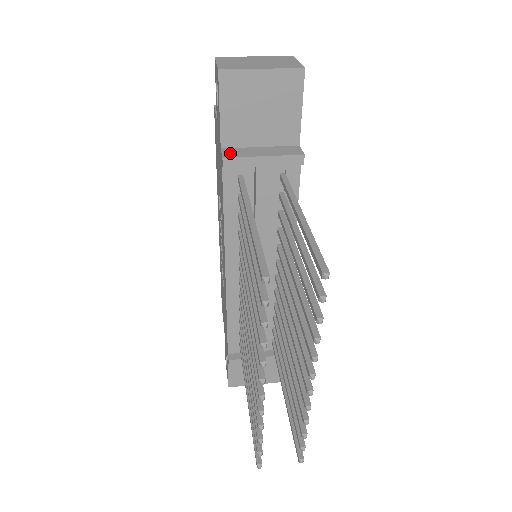
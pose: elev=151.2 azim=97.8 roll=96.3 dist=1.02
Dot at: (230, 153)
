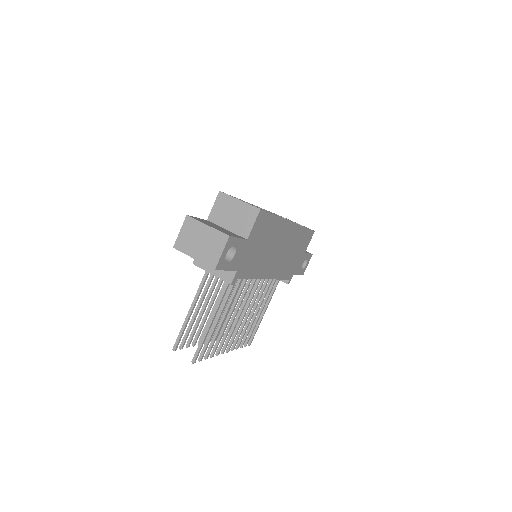
Dot at: occluded
